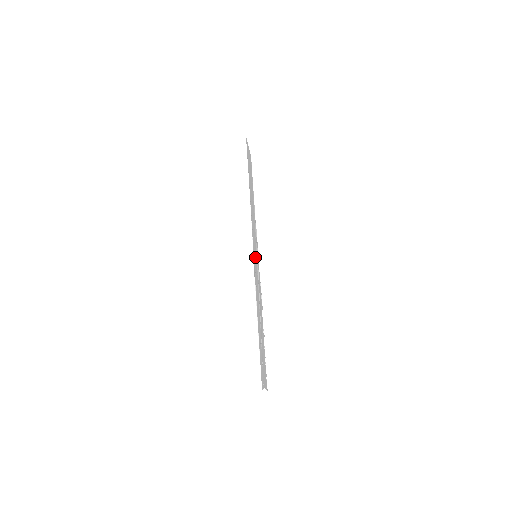
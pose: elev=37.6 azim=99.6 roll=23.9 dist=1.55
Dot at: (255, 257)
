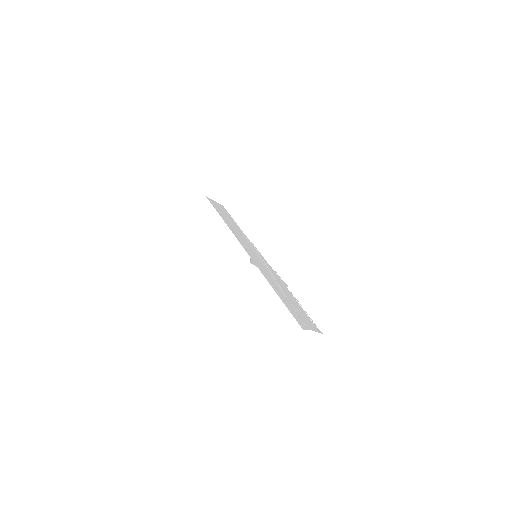
Dot at: (254, 257)
